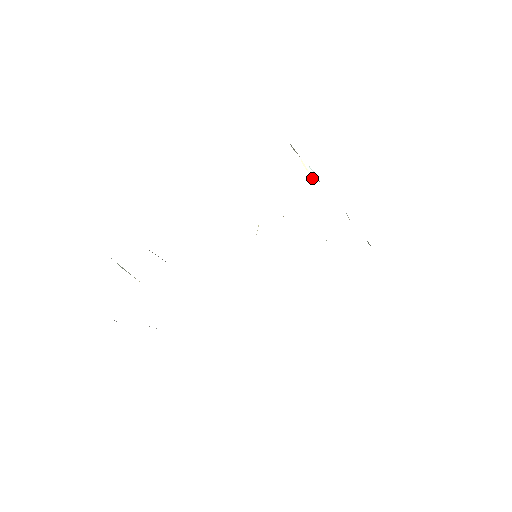
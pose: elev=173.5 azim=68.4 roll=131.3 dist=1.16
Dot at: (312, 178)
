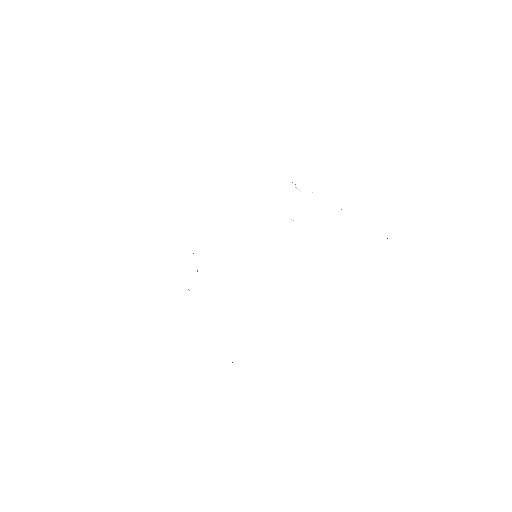
Dot at: occluded
